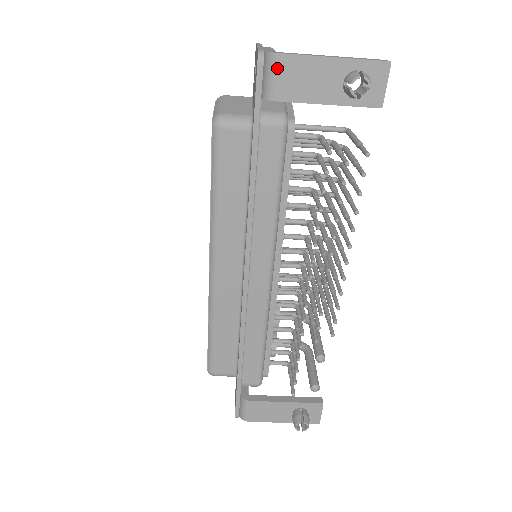
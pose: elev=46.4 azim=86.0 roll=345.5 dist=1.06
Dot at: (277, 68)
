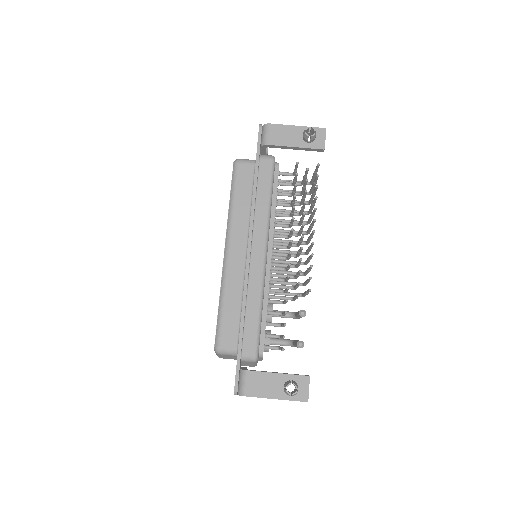
Dot at: (269, 130)
